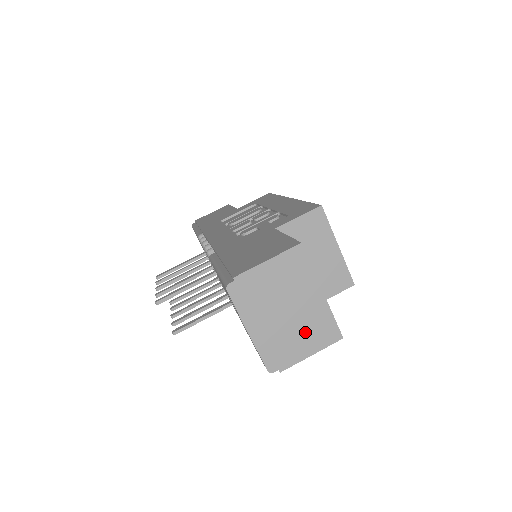
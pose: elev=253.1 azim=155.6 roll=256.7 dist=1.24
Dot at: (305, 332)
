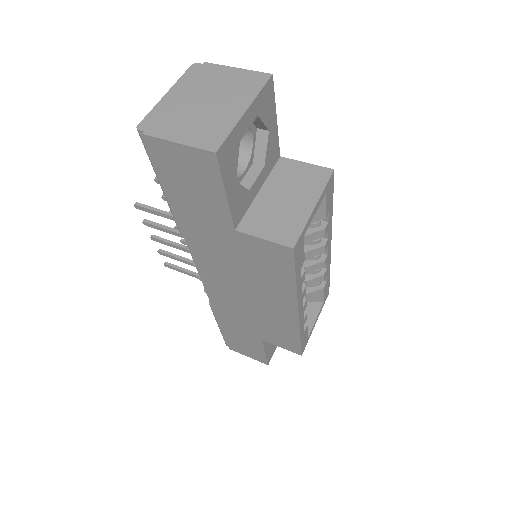
Dot at: (197, 124)
